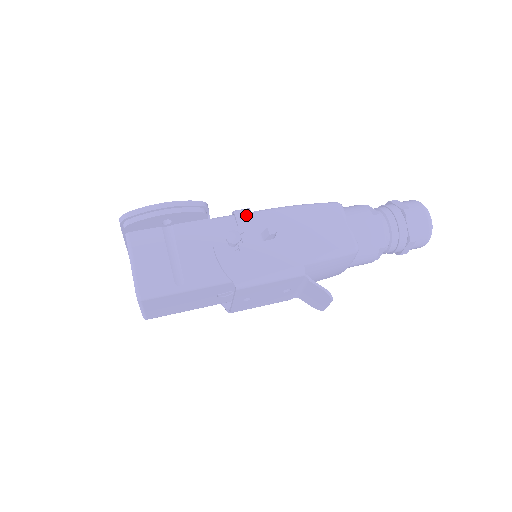
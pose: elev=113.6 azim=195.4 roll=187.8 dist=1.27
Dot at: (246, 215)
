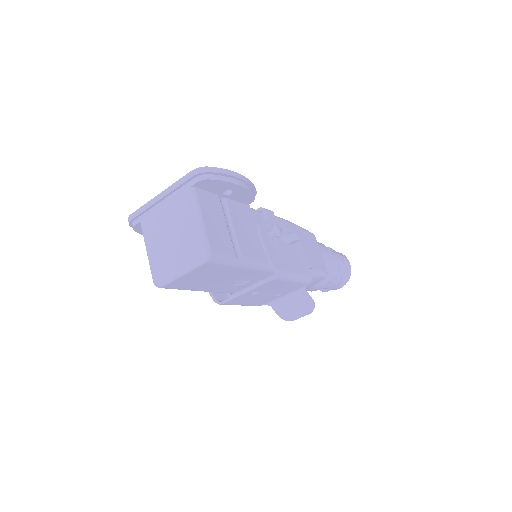
Dot at: (272, 215)
